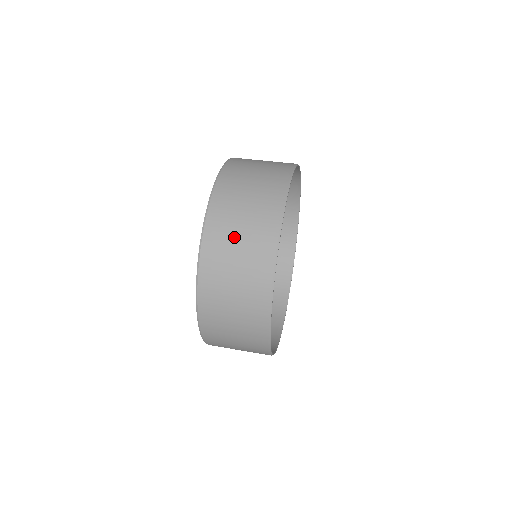
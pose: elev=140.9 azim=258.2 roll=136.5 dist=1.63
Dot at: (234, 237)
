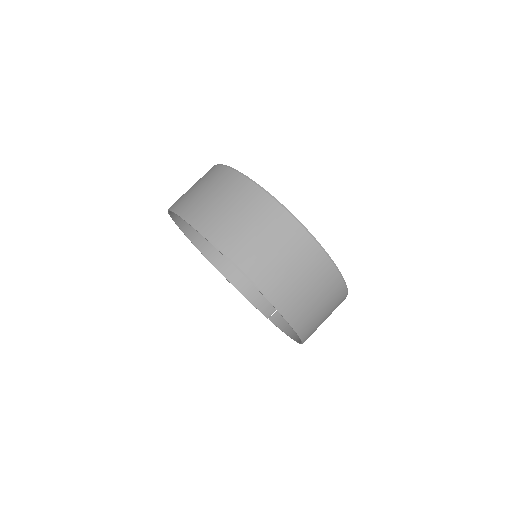
Dot at: (316, 308)
